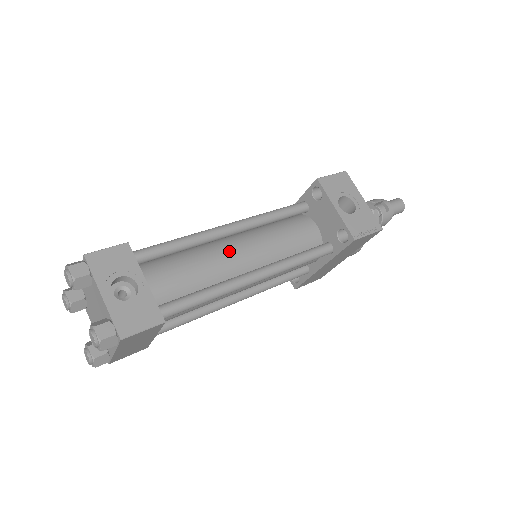
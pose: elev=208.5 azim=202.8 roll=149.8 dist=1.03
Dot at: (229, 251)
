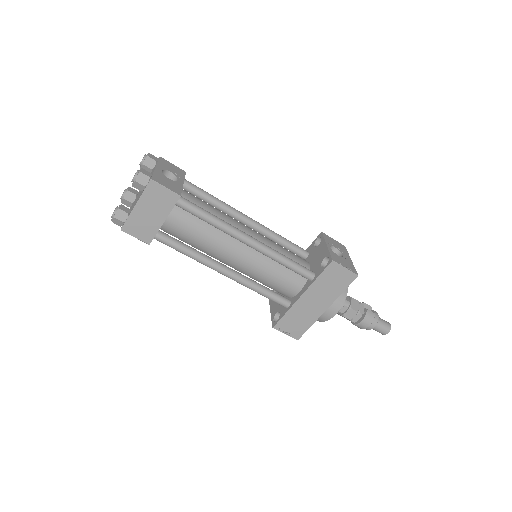
Dot at: (241, 223)
